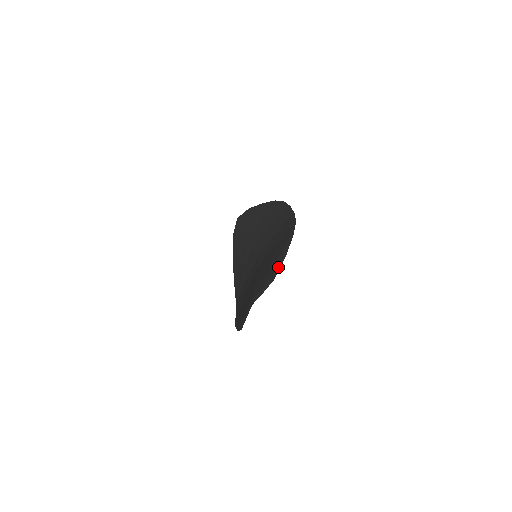
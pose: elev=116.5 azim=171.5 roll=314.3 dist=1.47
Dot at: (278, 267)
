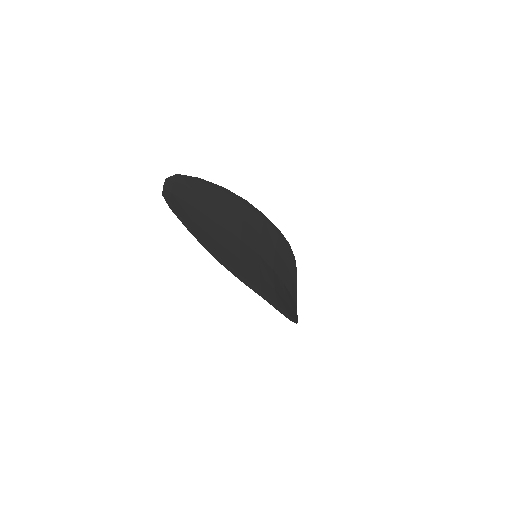
Dot at: (189, 178)
